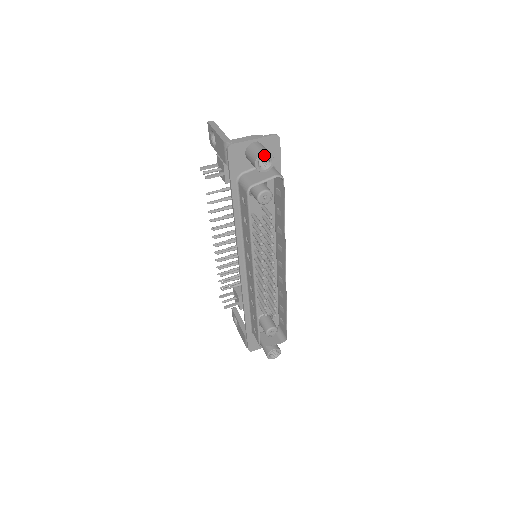
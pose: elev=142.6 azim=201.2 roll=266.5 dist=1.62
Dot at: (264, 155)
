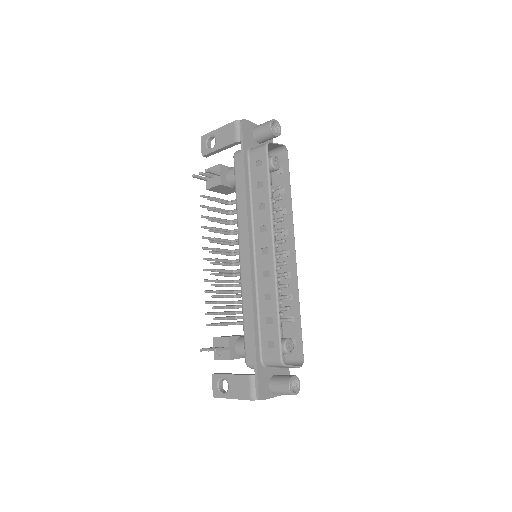
Dot at: (275, 121)
